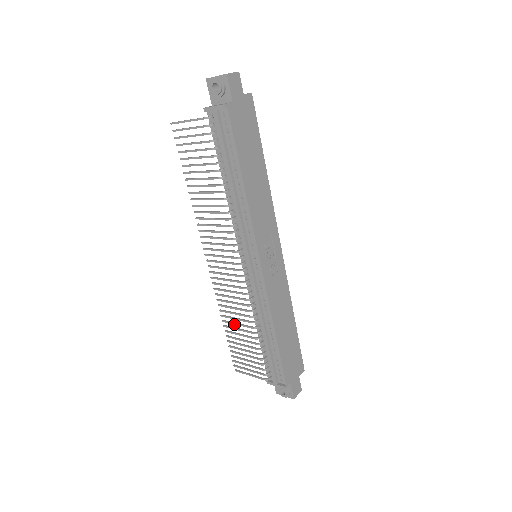
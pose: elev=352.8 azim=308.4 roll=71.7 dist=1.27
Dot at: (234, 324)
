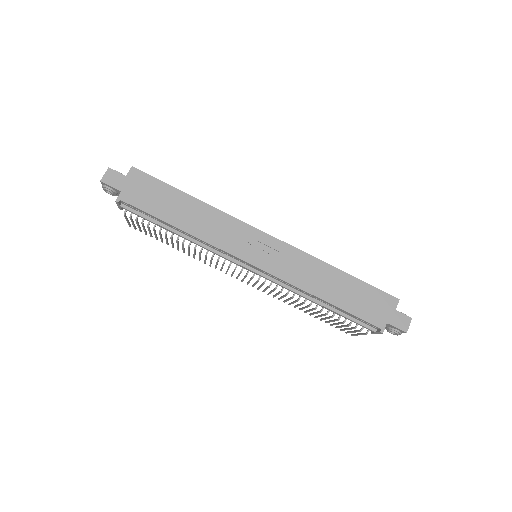
Dot at: occluded
